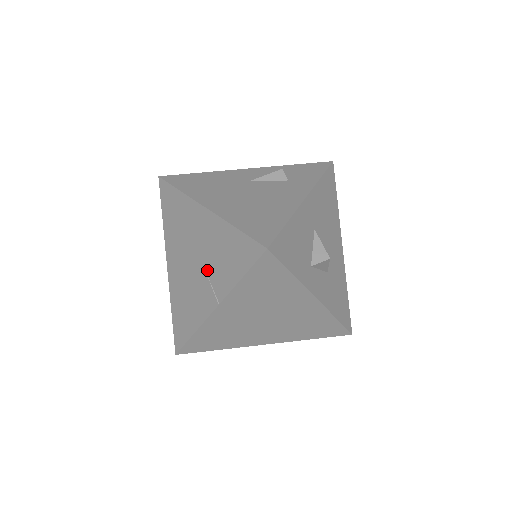
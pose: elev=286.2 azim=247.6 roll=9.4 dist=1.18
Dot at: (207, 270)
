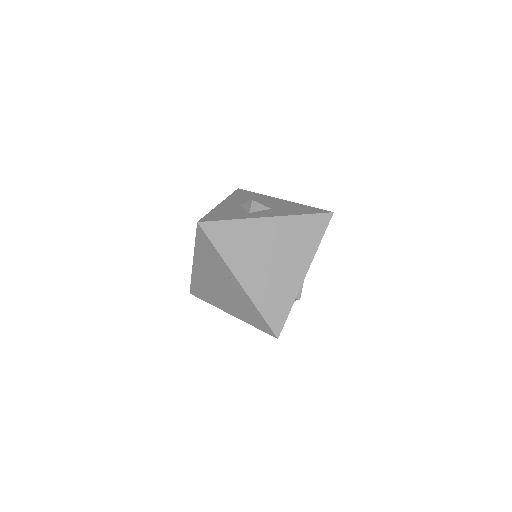
Dot at: (221, 277)
